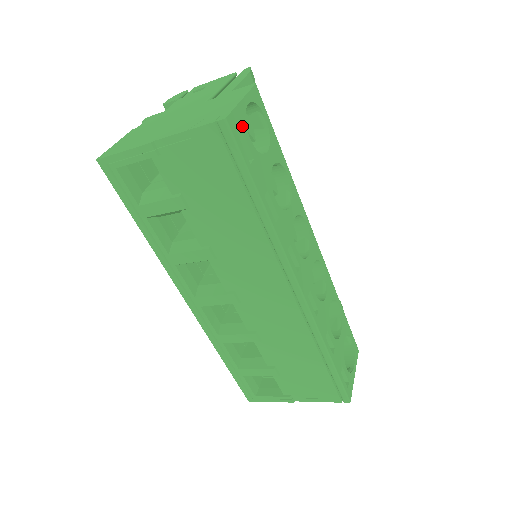
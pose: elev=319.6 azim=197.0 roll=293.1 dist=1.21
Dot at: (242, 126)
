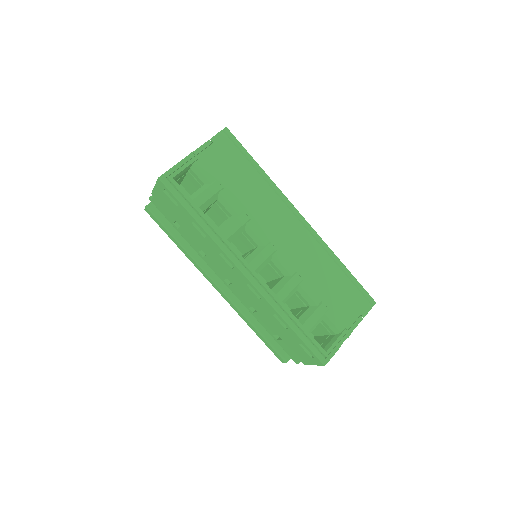
Dot at: occluded
